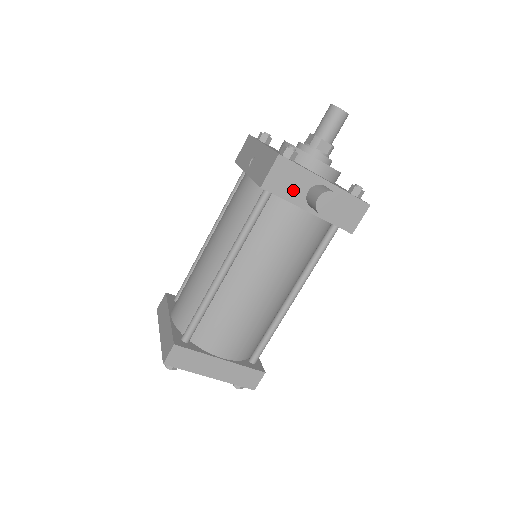
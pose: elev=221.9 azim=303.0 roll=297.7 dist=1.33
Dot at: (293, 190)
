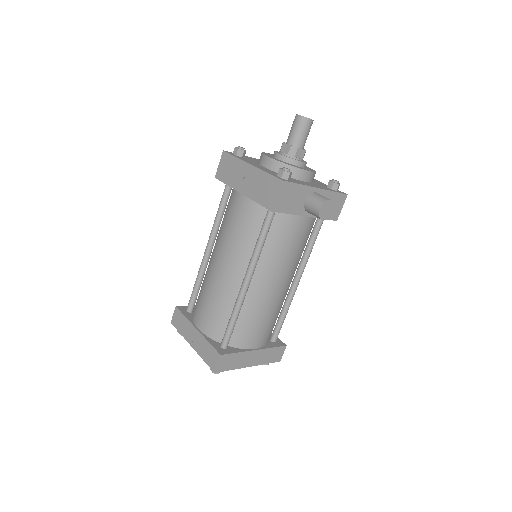
Dot at: (294, 204)
